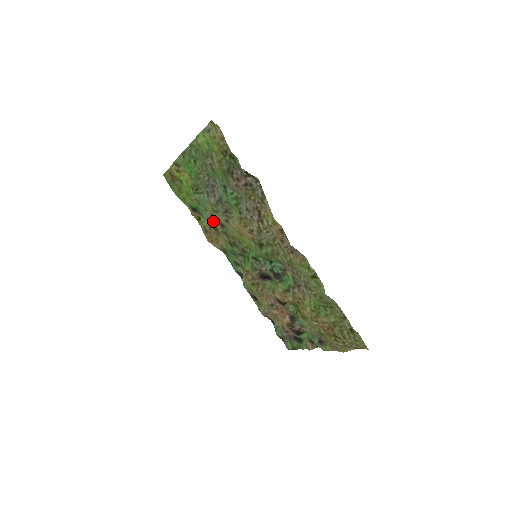
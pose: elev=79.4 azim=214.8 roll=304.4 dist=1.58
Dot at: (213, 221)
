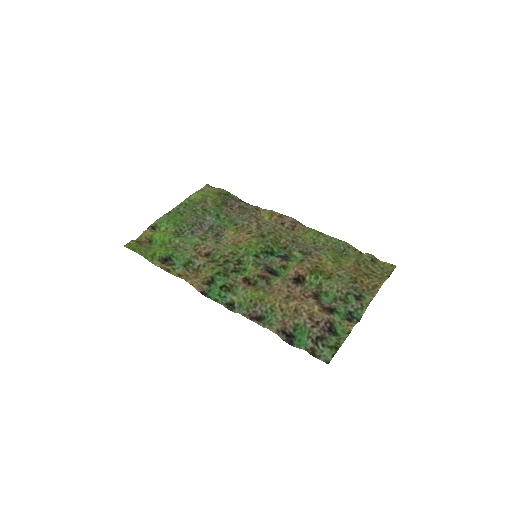
Dot at: (196, 255)
